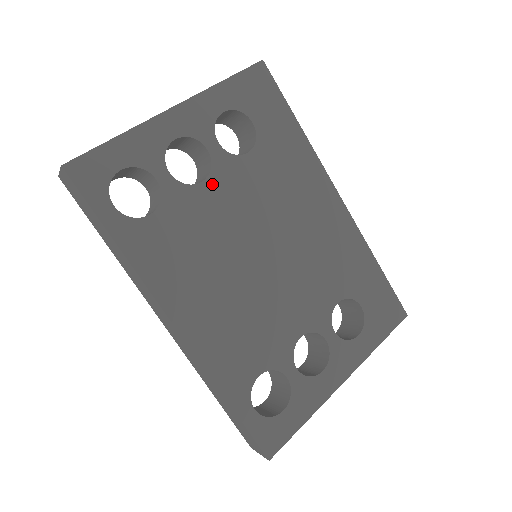
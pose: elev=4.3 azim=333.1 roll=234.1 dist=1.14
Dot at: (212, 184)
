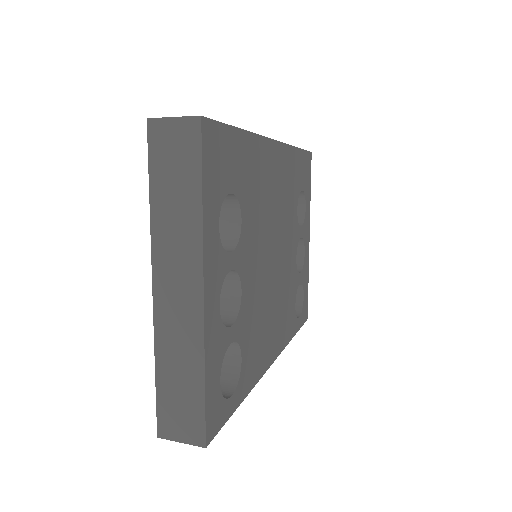
Dot at: (244, 282)
